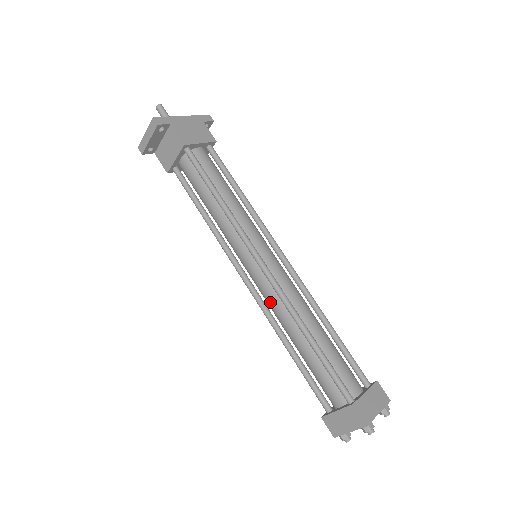
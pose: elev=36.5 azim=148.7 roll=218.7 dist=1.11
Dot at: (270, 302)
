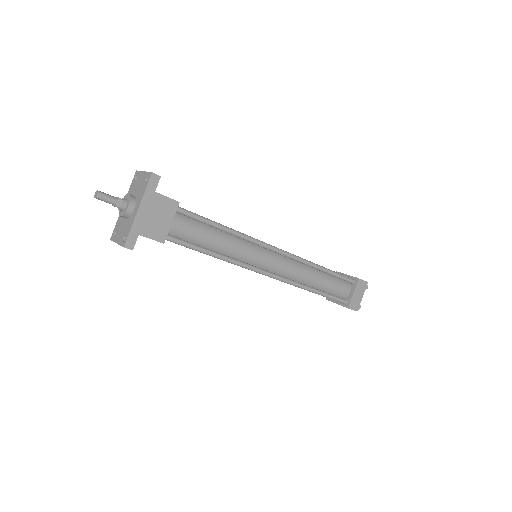
Dot at: occluded
